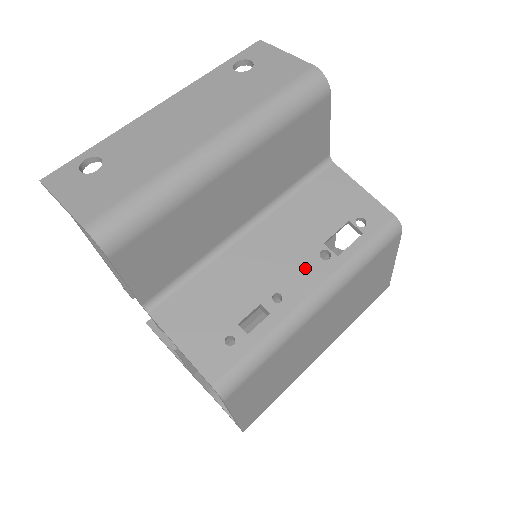
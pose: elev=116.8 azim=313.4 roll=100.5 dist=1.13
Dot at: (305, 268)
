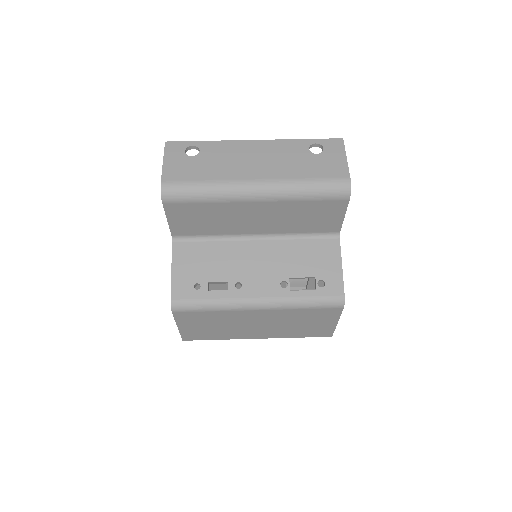
Dot at: (267, 282)
